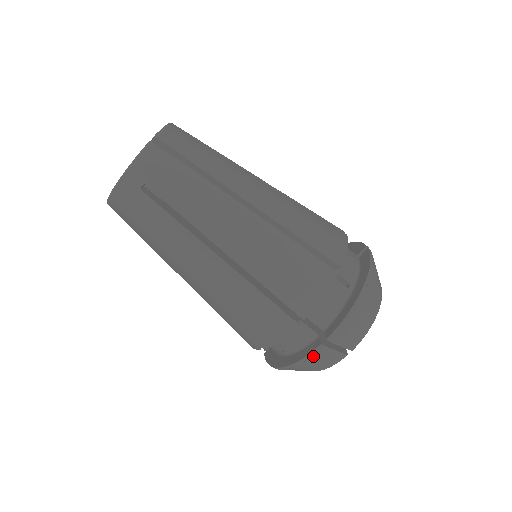
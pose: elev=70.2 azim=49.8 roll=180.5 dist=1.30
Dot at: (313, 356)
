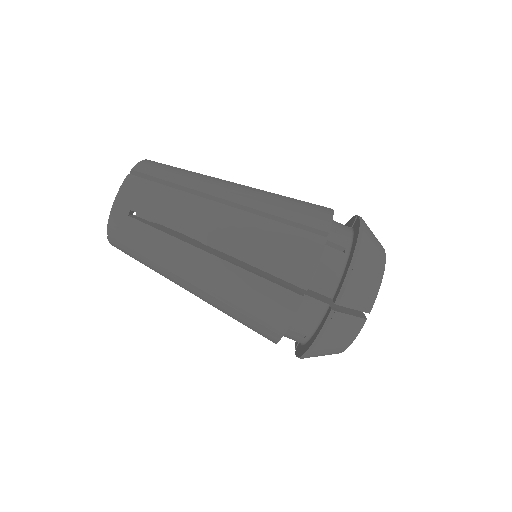
Dot at: (328, 326)
